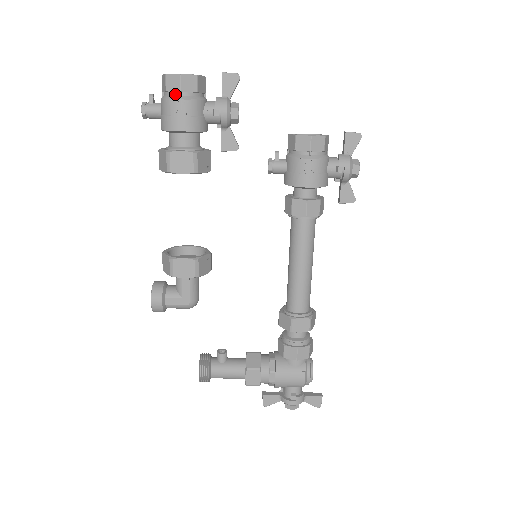
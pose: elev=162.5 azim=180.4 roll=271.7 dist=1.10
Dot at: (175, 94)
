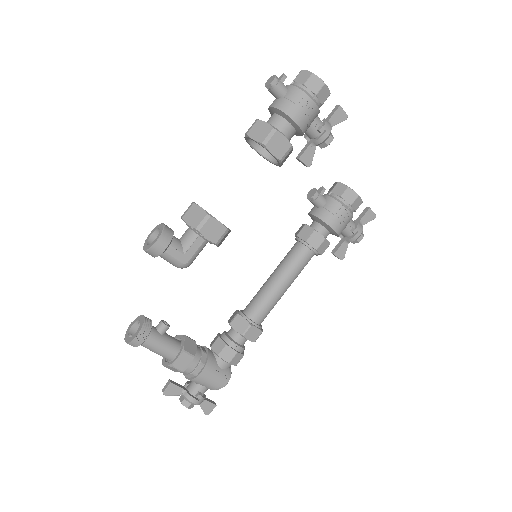
Dot at: (310, 93)
